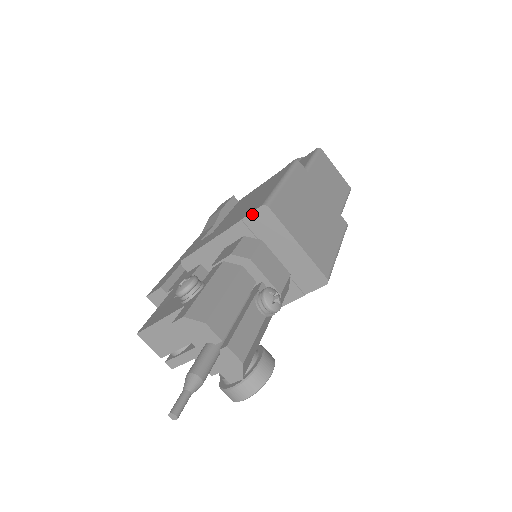
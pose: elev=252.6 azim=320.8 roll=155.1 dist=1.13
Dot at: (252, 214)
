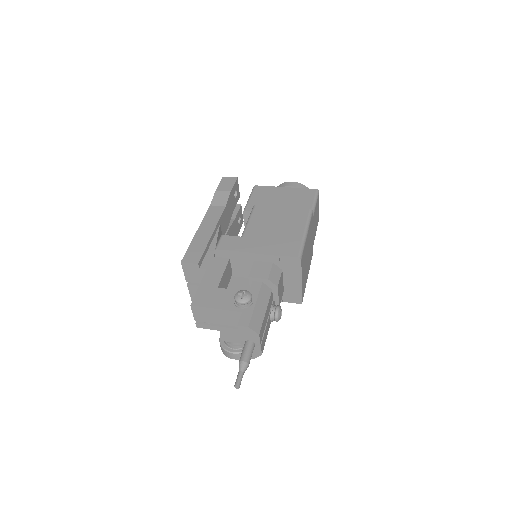
Dot at: (288, 257)
